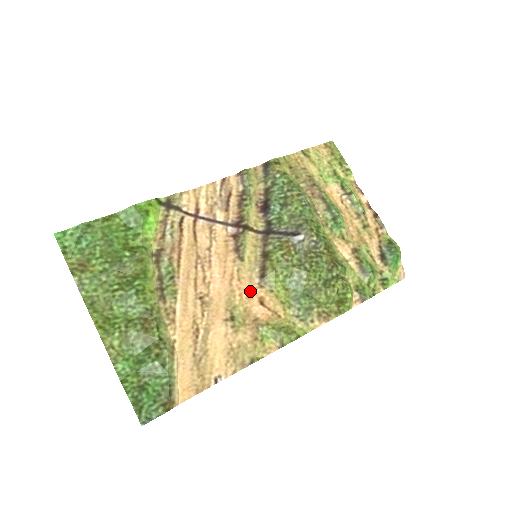
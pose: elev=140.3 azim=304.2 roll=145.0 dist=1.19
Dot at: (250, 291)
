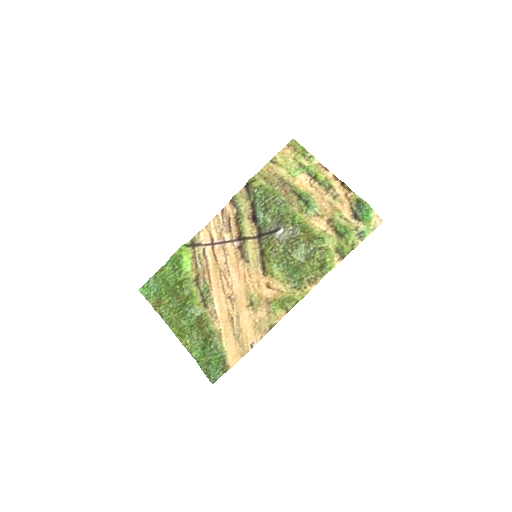
Dot at: (259, 281)
